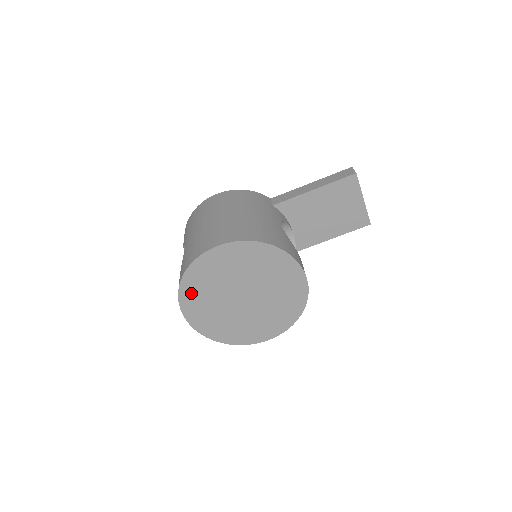
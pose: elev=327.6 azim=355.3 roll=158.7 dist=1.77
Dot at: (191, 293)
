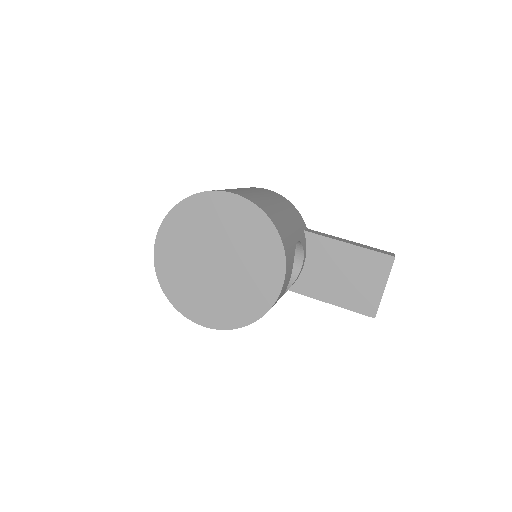
Dot at: (178, 221)
